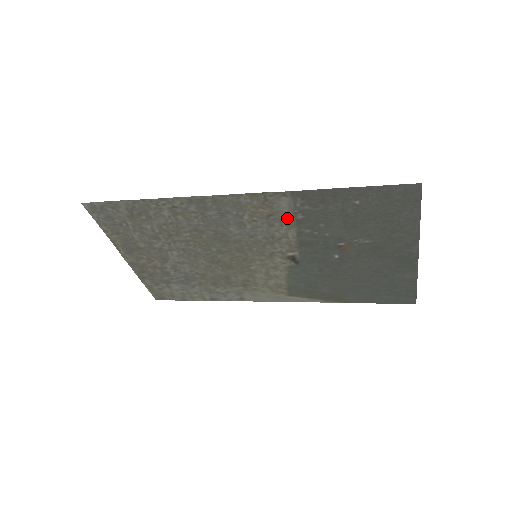
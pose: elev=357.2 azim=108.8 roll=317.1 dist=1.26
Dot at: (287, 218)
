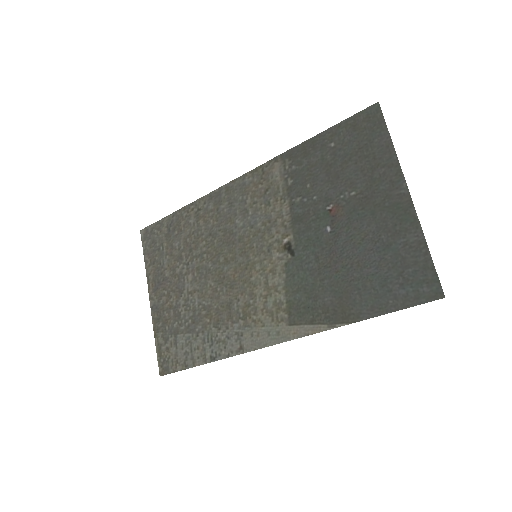
Dot at: (280, 189)
